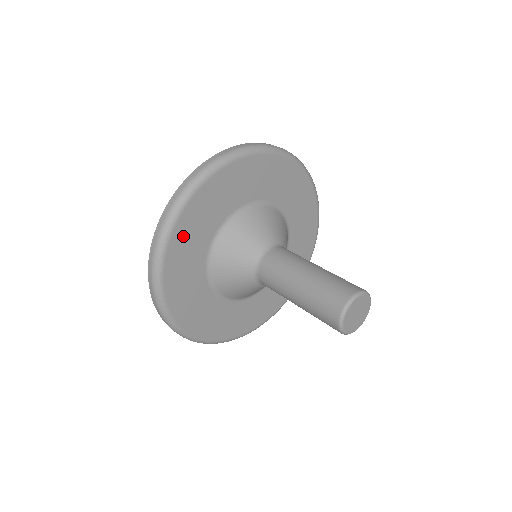
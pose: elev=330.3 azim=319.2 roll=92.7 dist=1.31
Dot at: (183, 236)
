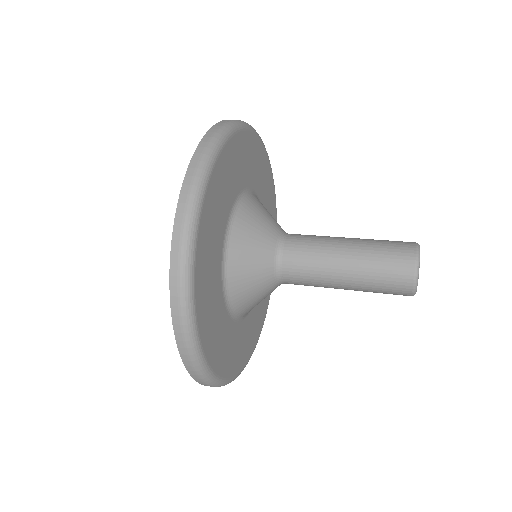
Dot at: (202, 282)
